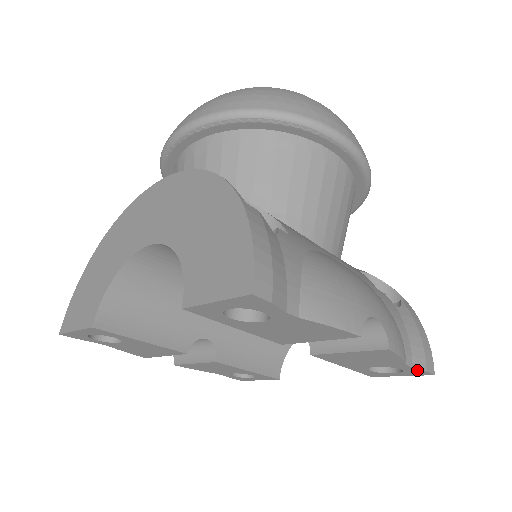
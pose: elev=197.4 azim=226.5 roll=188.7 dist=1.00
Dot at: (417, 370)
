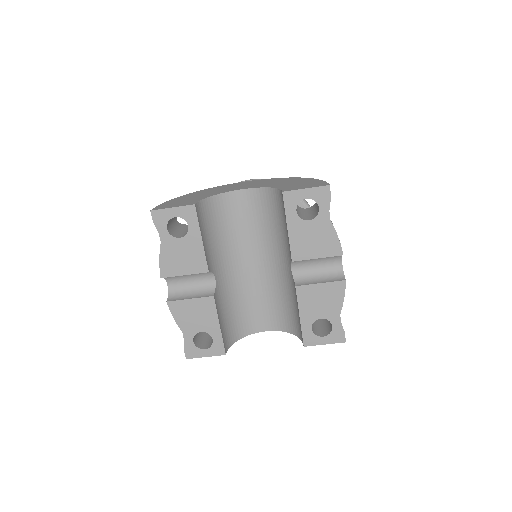
Dot at: (341, 329)
